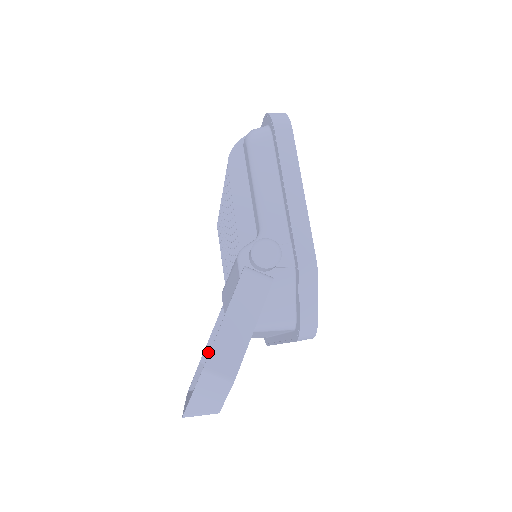
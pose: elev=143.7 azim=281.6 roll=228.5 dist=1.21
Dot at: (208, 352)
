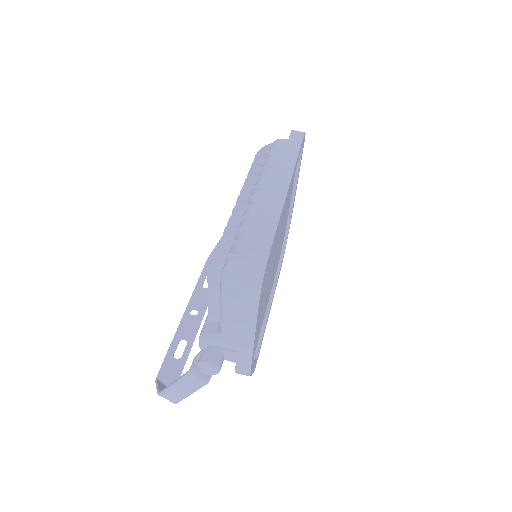
Dot at: occluded
